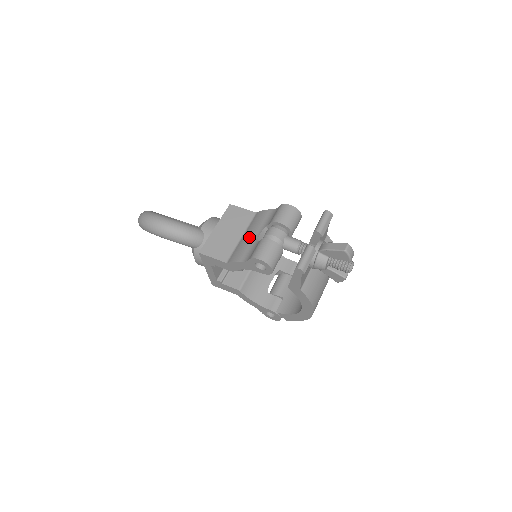
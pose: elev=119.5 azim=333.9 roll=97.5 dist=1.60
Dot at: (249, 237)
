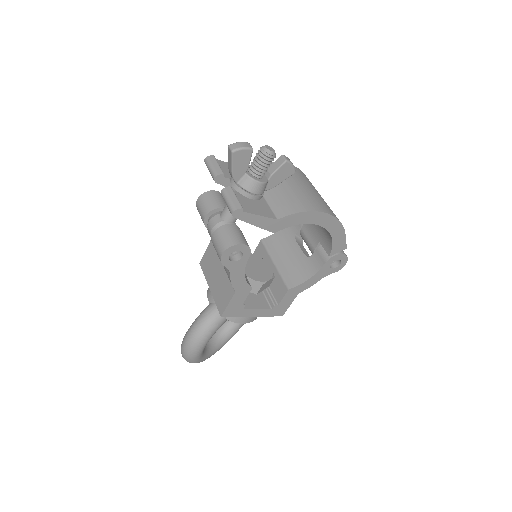
Dot at: occluded
